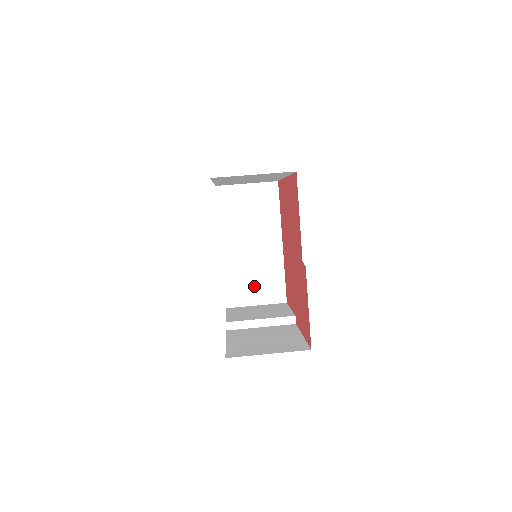
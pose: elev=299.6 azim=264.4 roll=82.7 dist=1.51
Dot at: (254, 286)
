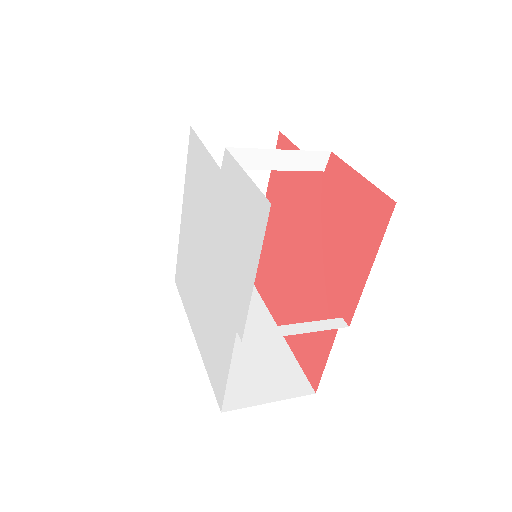
Dot at: (257, 377)
